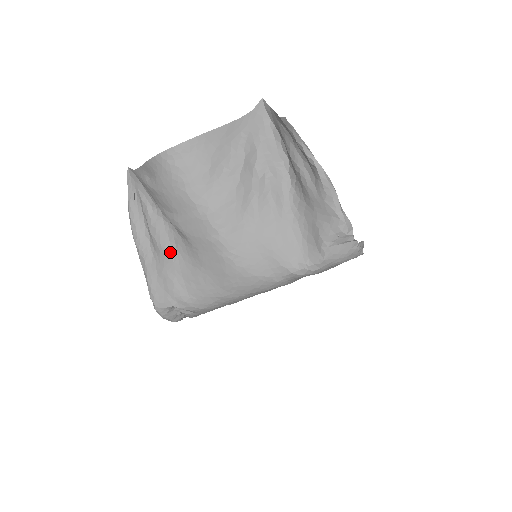
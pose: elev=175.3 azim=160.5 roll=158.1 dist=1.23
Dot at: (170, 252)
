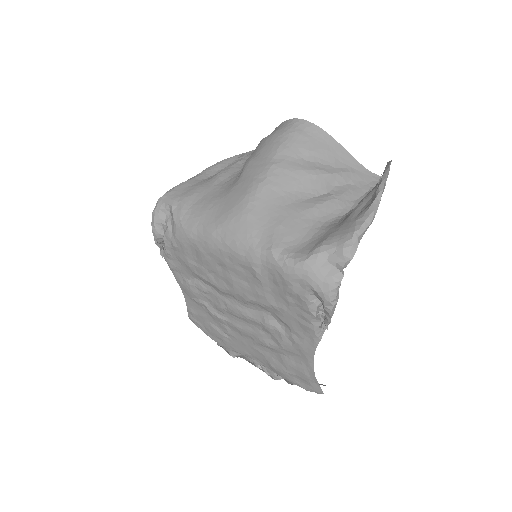
Dot at: (218, 181)
